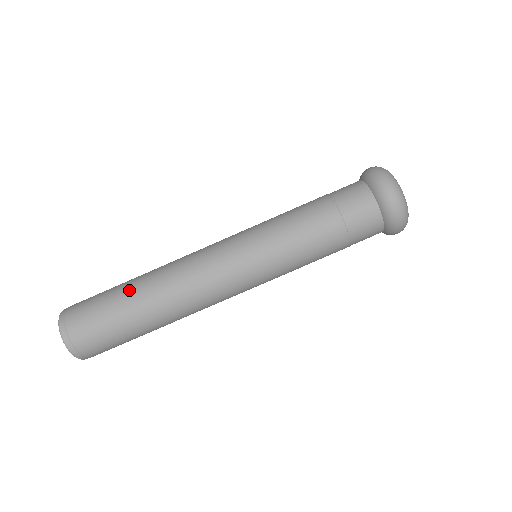
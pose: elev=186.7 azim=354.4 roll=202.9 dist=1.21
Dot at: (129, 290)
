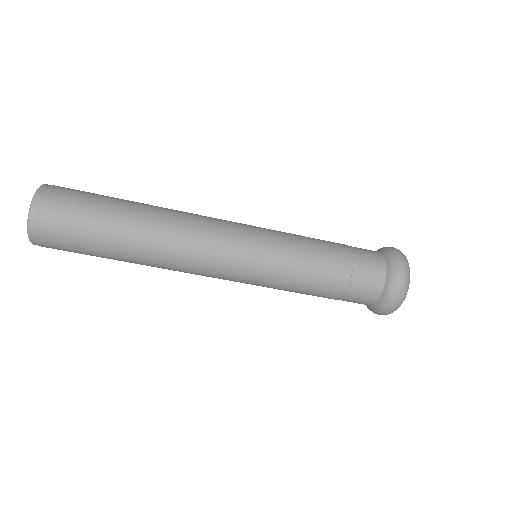
Dot at: (130, 203)
